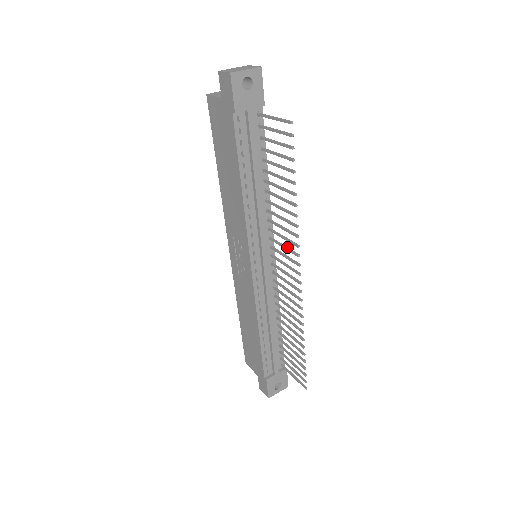
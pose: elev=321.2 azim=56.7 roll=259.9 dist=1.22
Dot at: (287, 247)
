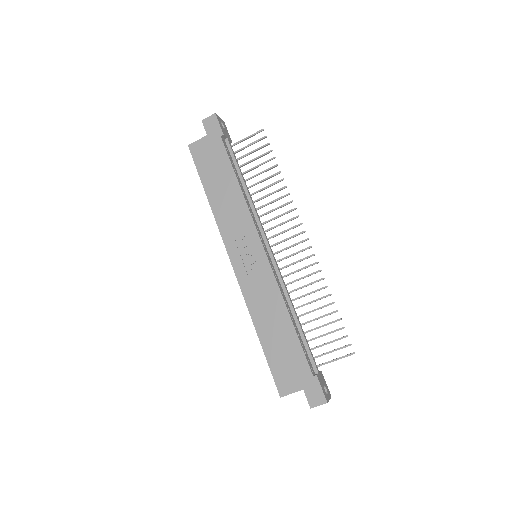
Dot at: (284, 222)
